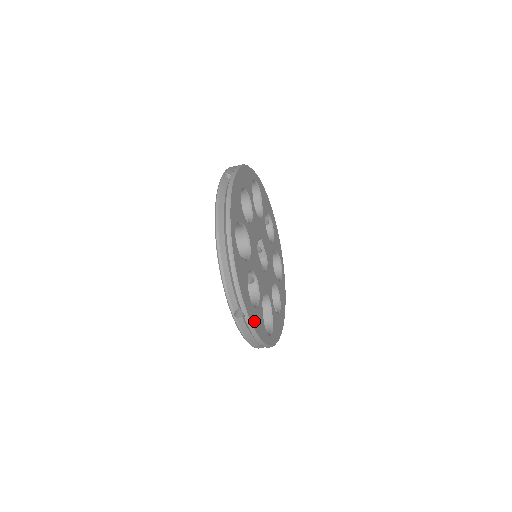
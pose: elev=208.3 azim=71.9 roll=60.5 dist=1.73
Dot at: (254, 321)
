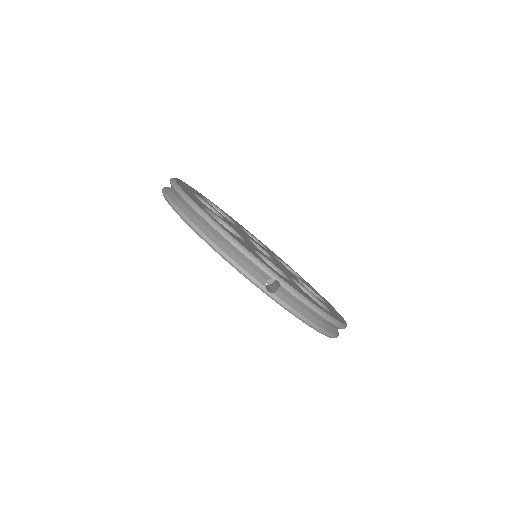
Dot at: (182, 186)
